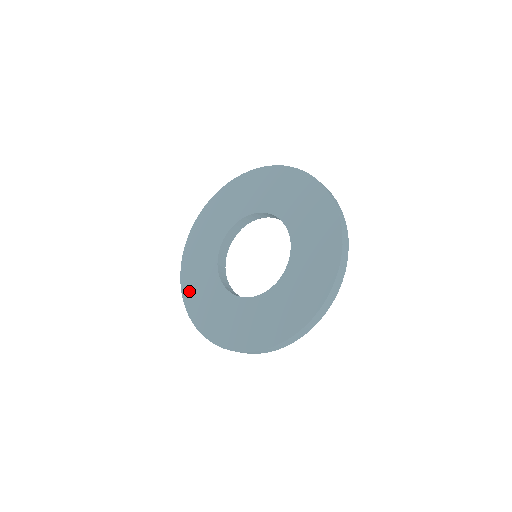
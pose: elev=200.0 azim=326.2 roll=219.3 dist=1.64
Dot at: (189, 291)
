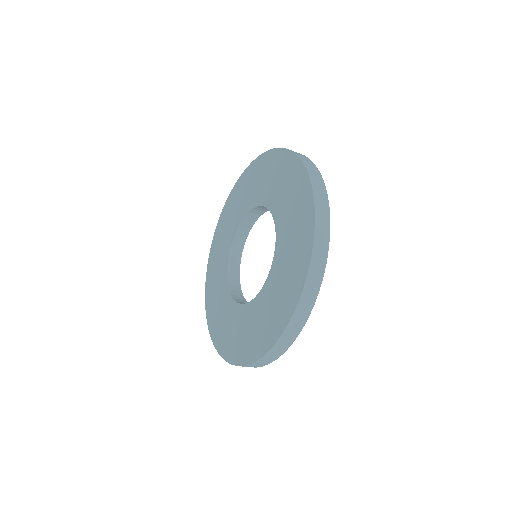
Dot at: (209, 292)
